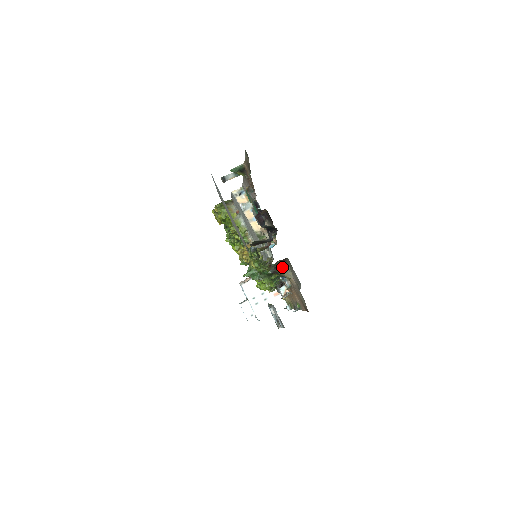
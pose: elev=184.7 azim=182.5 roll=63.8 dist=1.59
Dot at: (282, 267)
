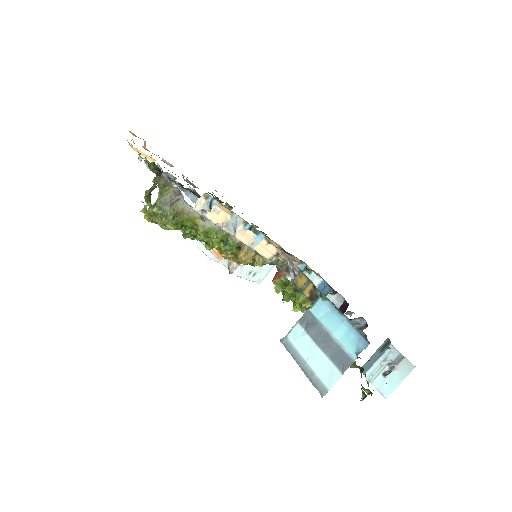
Dot at: occluded
